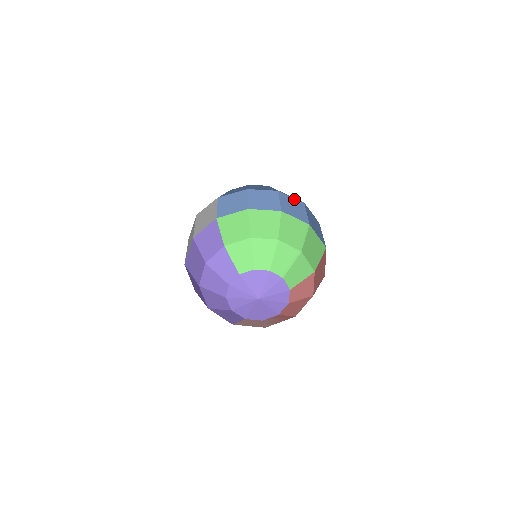
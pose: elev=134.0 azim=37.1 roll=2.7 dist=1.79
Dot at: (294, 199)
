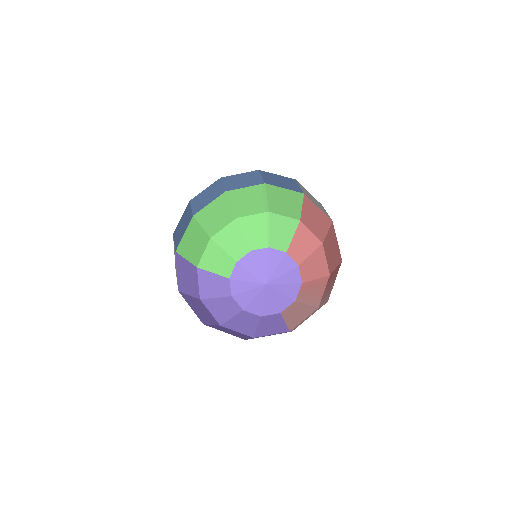
Dot at: (244, 174)
